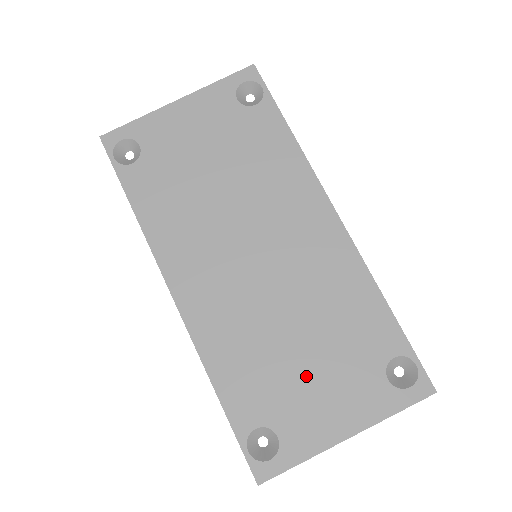
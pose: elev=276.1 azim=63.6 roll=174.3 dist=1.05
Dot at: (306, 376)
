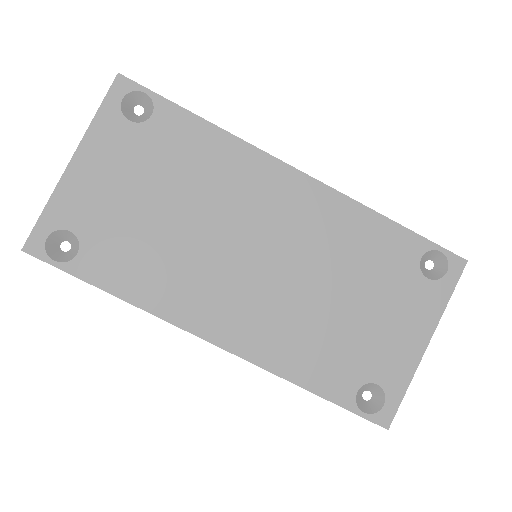
Dot at: (367, 323)
